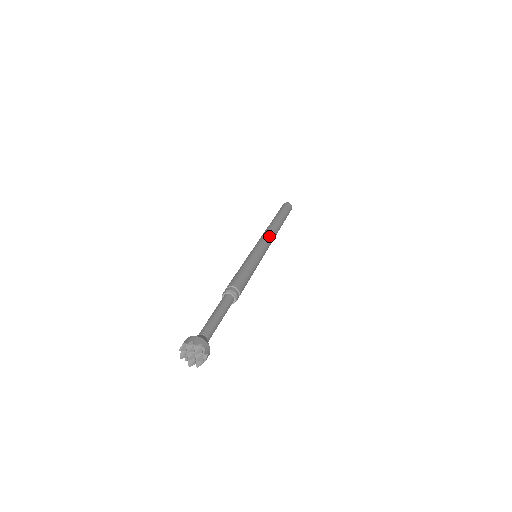
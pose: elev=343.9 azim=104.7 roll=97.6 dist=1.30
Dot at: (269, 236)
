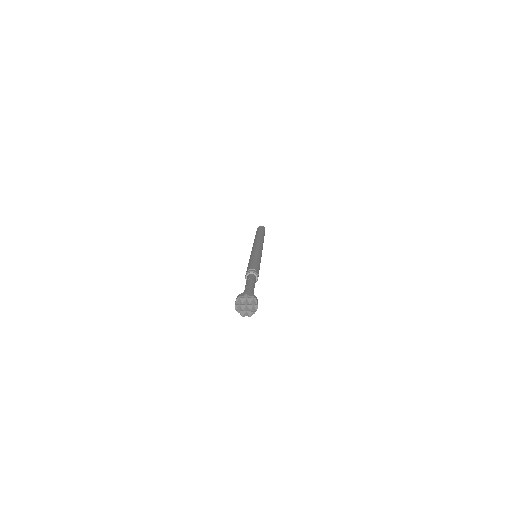
Dot at: (260, 244)
